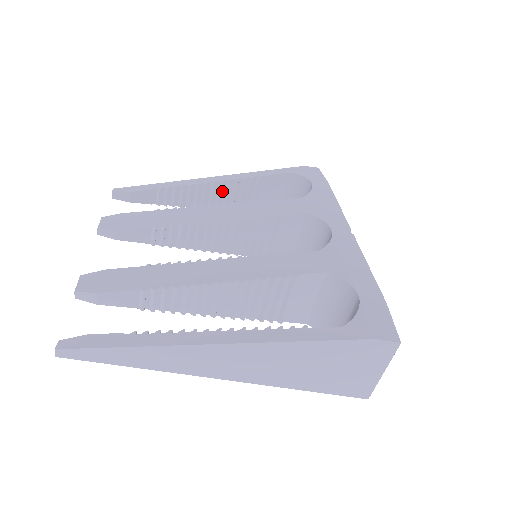
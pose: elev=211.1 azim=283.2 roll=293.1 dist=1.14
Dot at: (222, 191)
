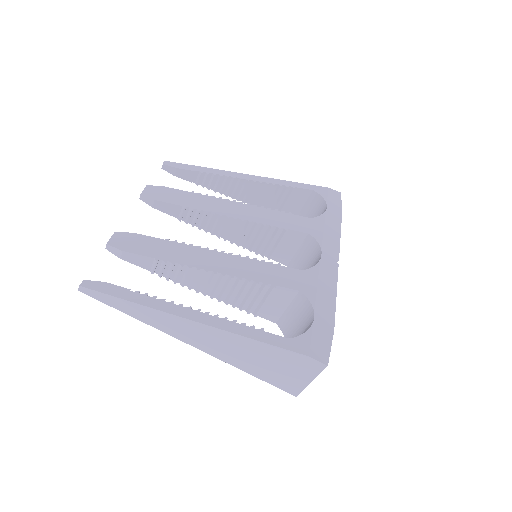
Dot at: (252, 189)
